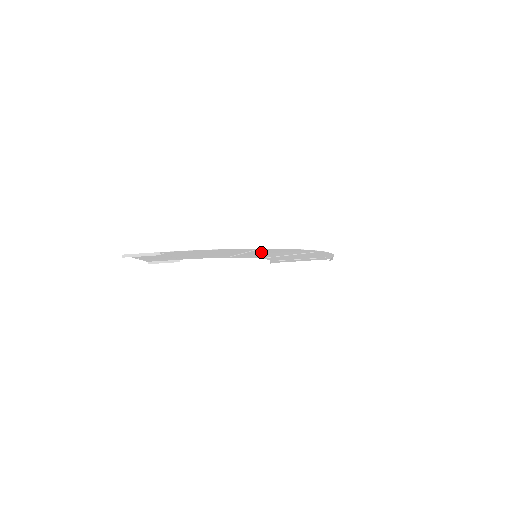
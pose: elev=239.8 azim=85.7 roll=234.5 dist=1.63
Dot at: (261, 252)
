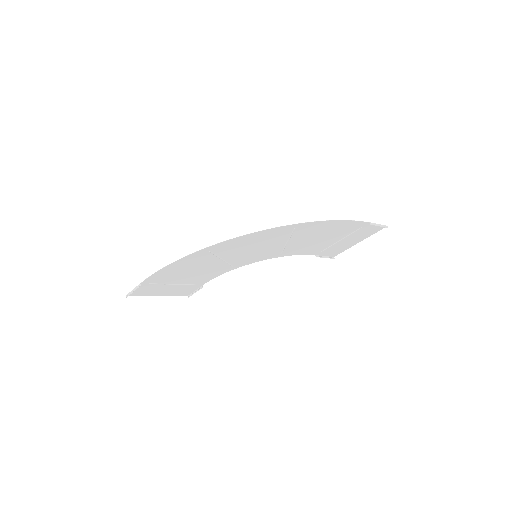
Dot at: (234, 251)
